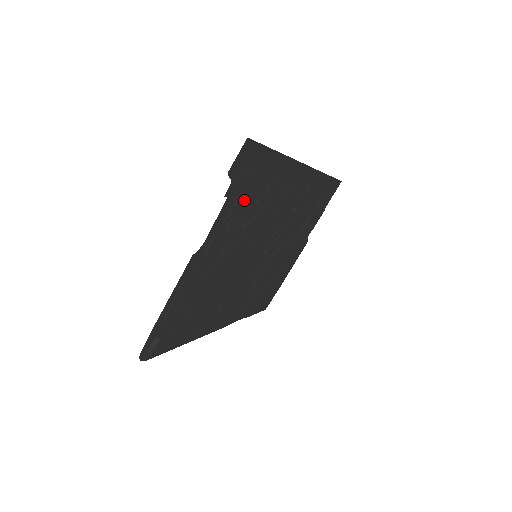
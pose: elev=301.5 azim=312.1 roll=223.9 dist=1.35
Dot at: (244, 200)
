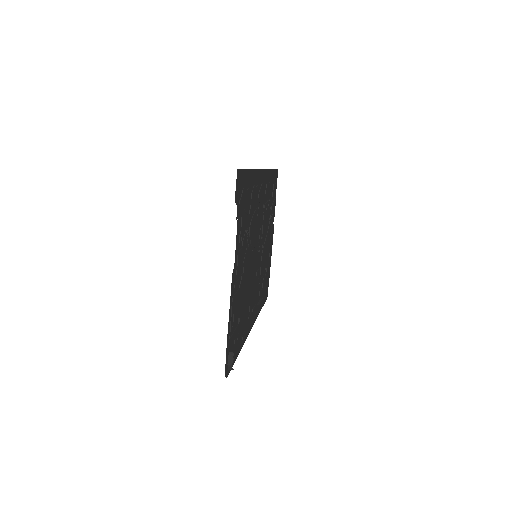
Dot at: (244, 216)
